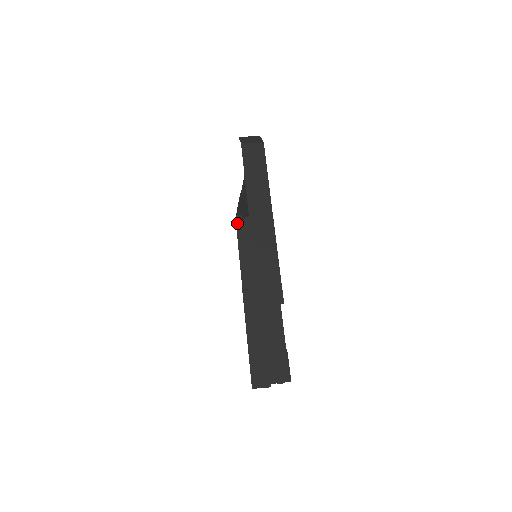
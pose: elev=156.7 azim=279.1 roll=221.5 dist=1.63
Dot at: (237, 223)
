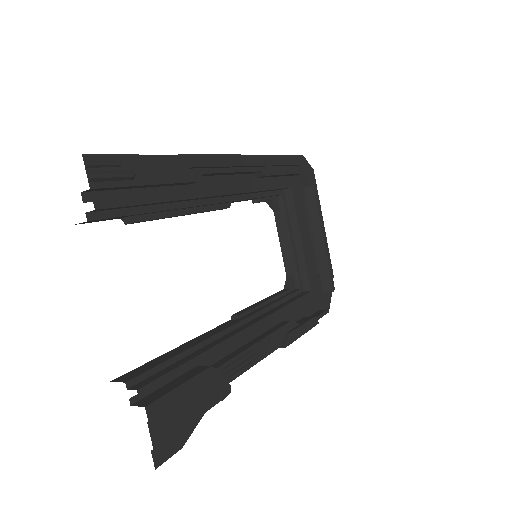
Dot at: (285, 287)
